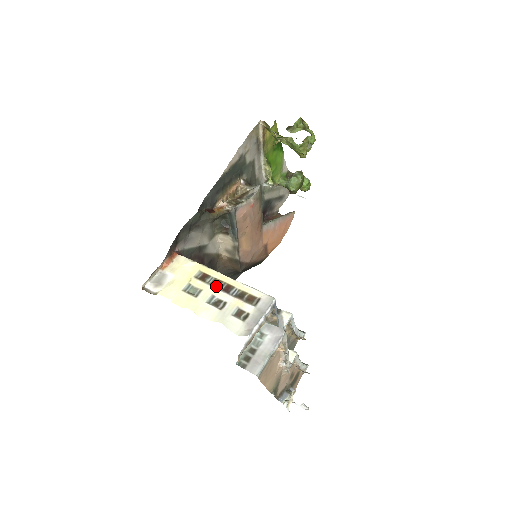
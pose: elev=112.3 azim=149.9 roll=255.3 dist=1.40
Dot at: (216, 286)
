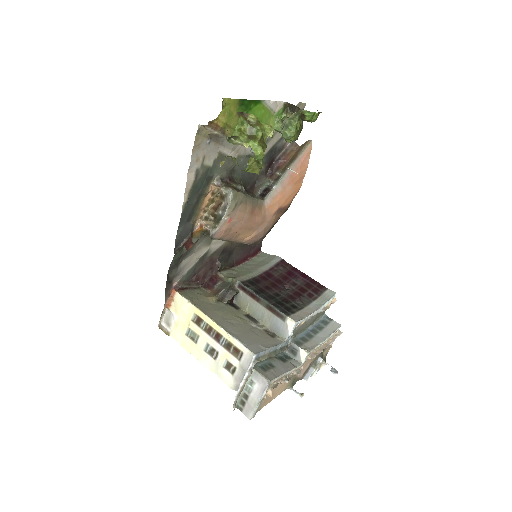
Dot at: (209, 333)
